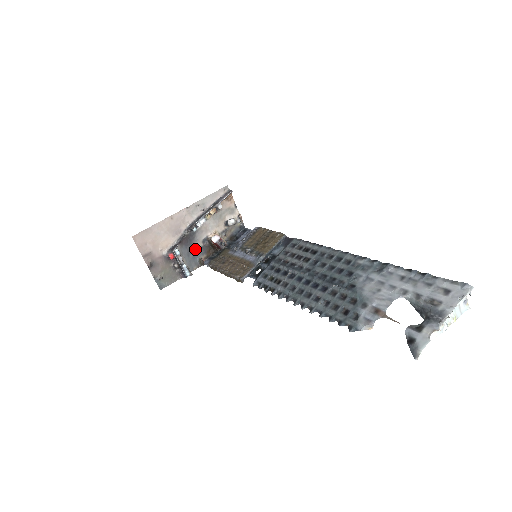
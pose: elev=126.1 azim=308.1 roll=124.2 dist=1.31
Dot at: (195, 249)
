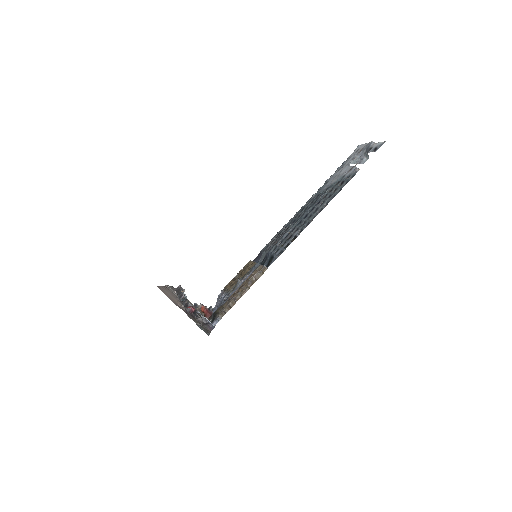
Dot at: occluded
